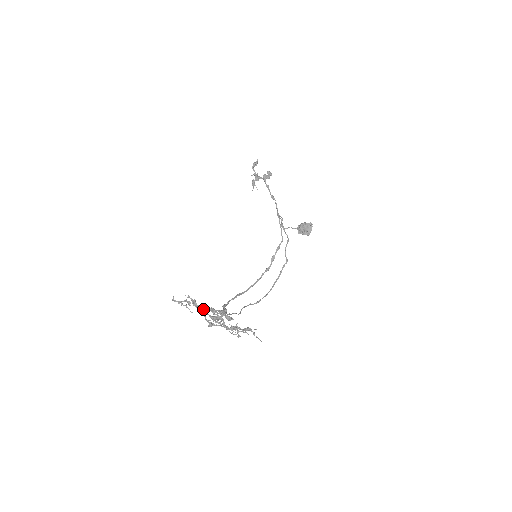
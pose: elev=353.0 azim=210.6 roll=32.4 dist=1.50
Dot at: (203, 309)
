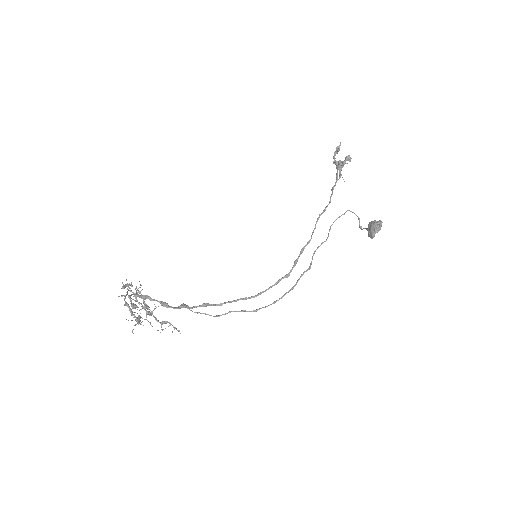
Dot at: (134, 295)
